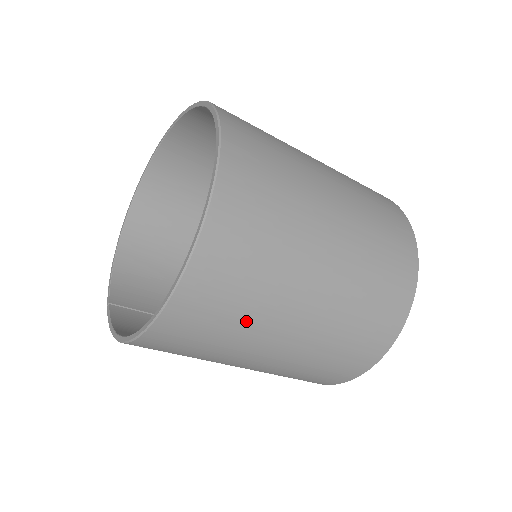
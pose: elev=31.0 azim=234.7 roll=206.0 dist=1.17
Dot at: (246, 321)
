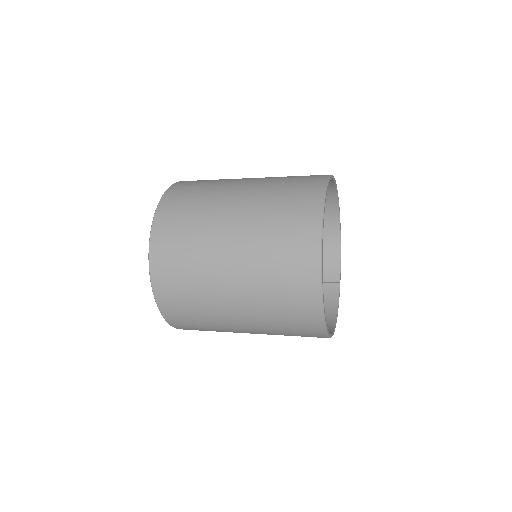
Dot at: (215, 329)
